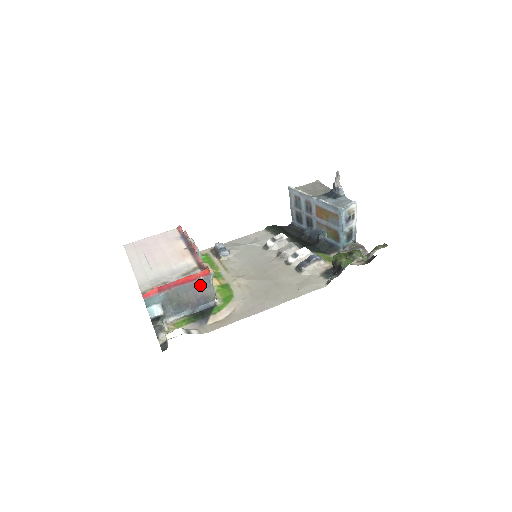
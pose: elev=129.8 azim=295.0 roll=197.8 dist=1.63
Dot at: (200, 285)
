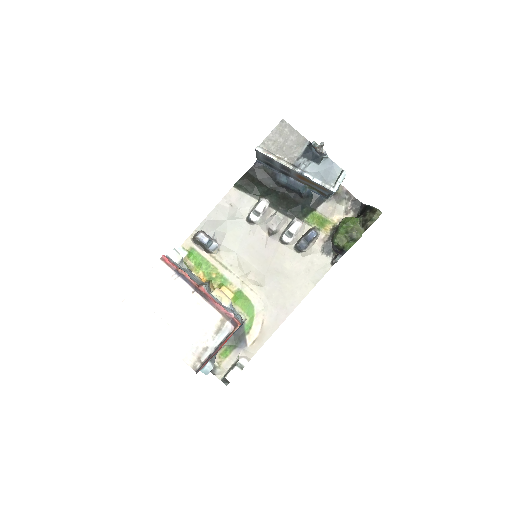
Dot at: occluded
